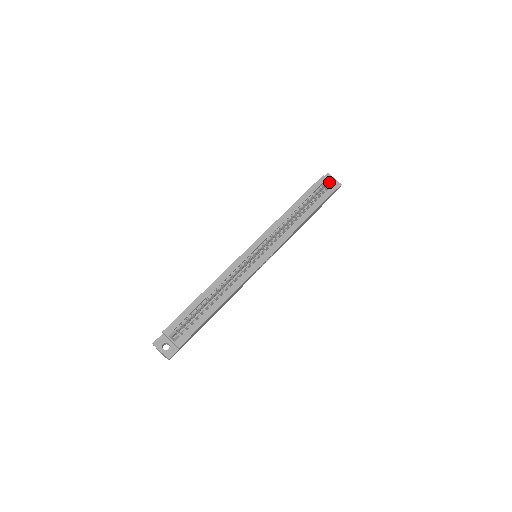
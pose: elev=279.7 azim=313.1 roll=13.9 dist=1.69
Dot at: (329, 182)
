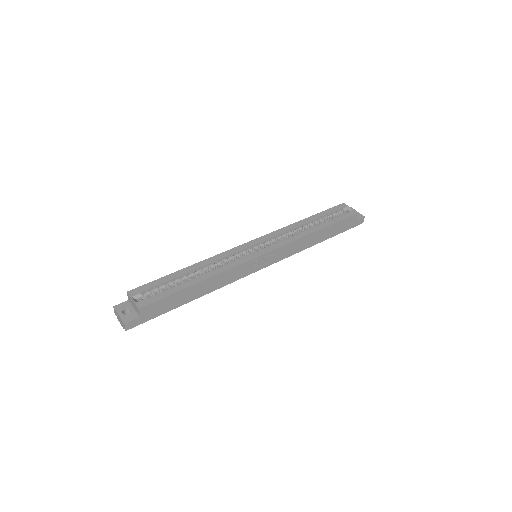
Dot at: (349, 209)
